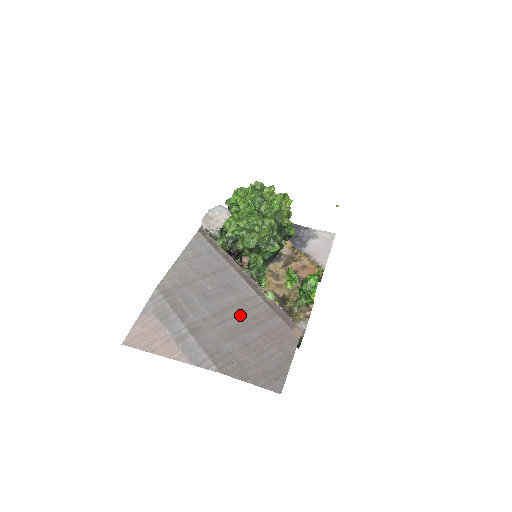
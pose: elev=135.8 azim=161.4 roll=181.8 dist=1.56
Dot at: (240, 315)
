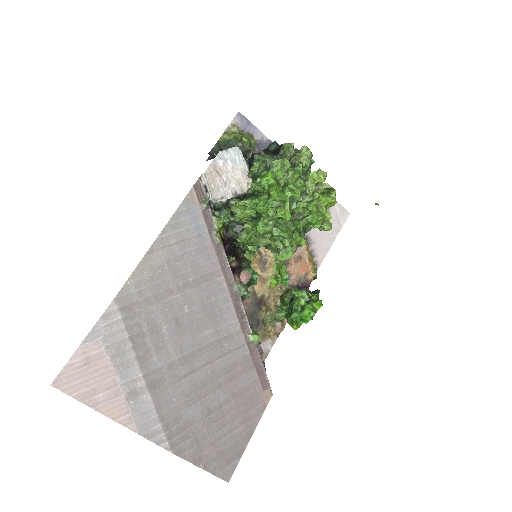
Dot at: (213, 363)
